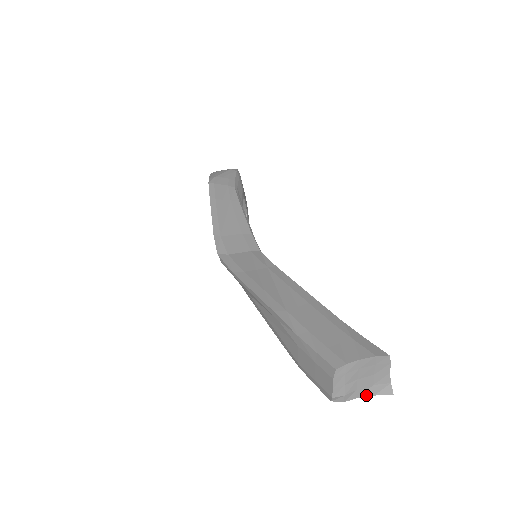
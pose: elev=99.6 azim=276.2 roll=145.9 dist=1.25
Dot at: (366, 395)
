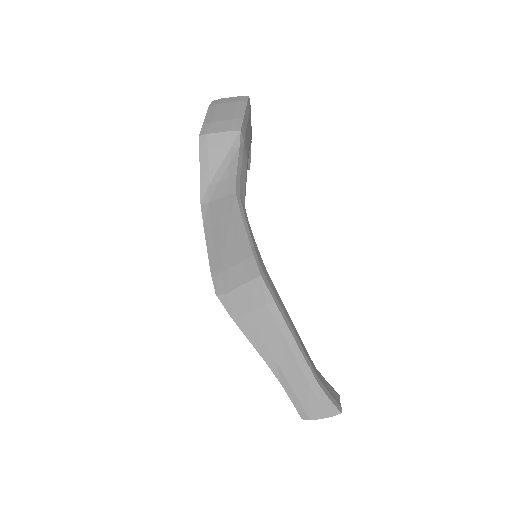
Dot at: occluded
